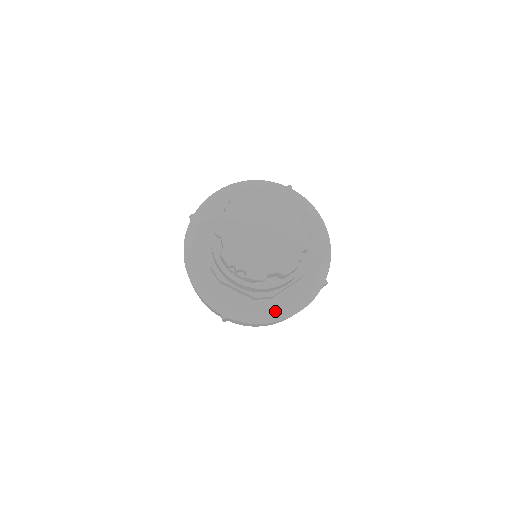
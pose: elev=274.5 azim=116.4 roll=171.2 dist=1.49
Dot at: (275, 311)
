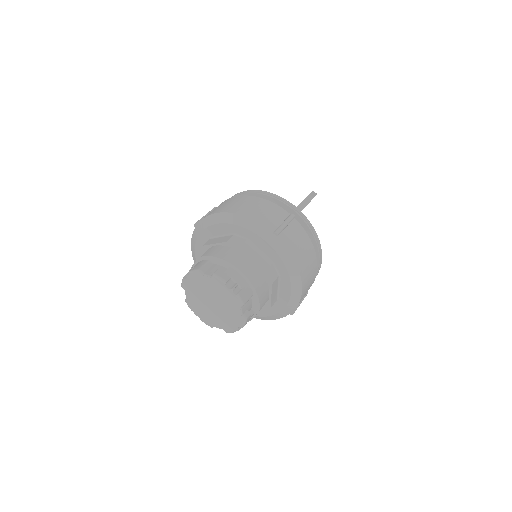
Dot at: occluded
